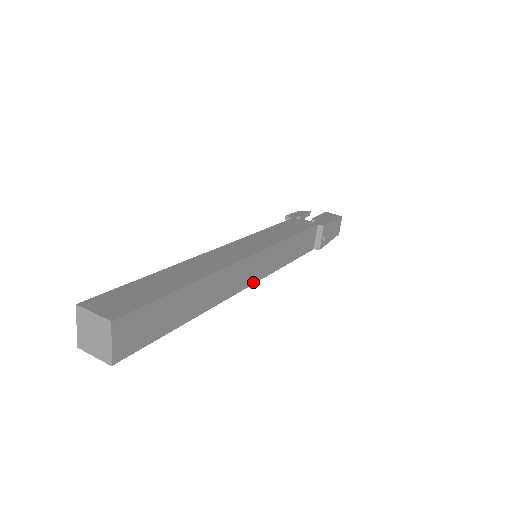
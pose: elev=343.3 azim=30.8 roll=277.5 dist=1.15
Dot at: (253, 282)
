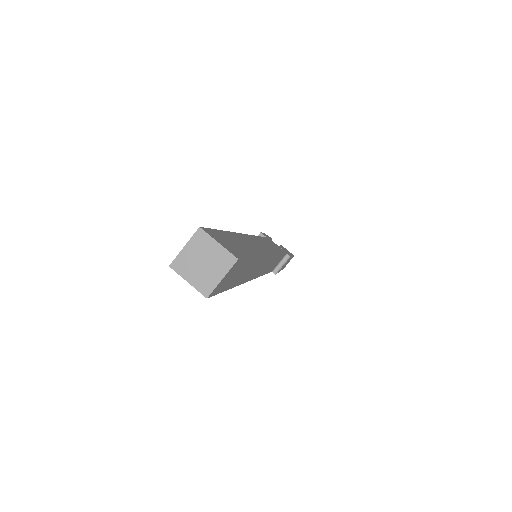
Dot at: (255, 277)
